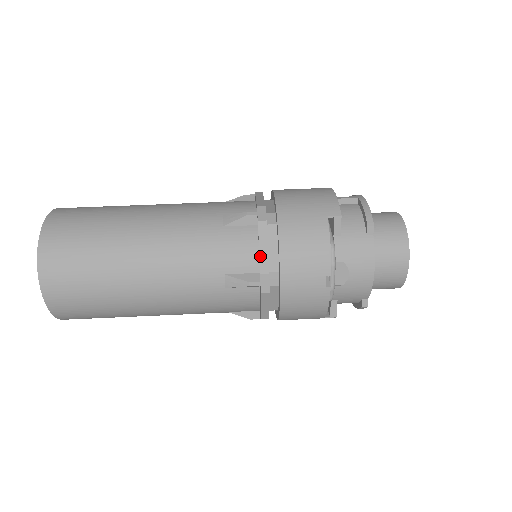
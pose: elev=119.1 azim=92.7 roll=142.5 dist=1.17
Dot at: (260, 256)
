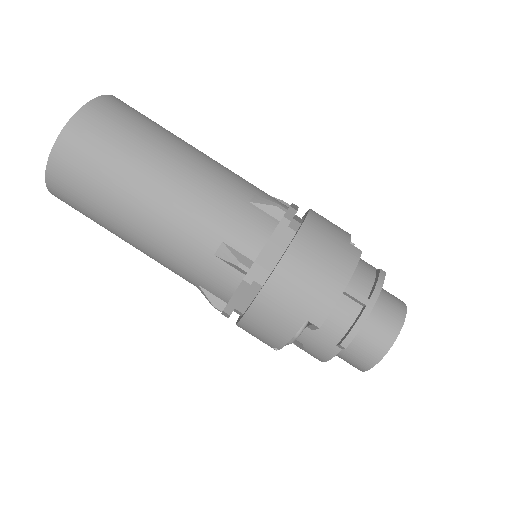
Dot at: (230, 301)
